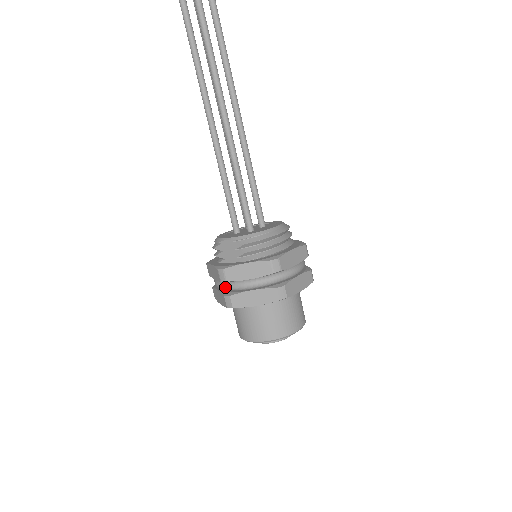
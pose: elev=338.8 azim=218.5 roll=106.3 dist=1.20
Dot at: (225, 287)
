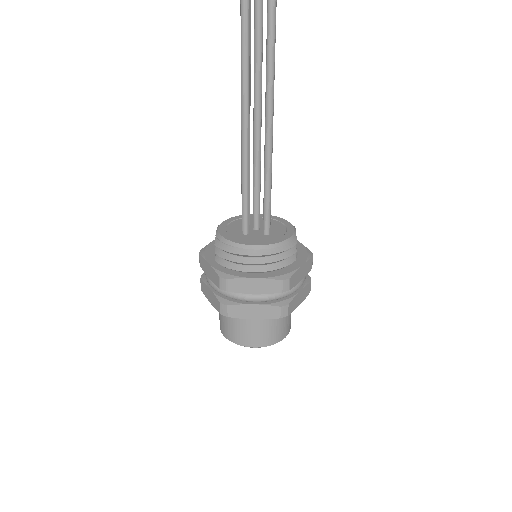
Dot at: occluded
